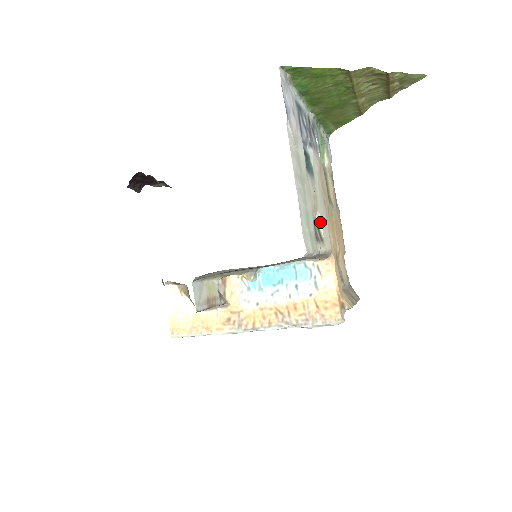
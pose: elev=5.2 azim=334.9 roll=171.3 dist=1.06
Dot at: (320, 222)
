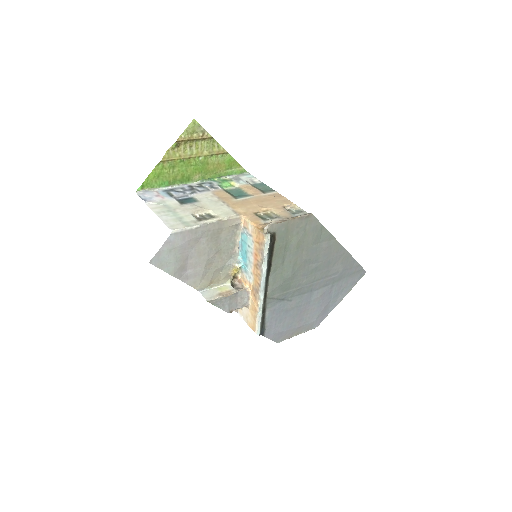
Dot at: (212, 212)
